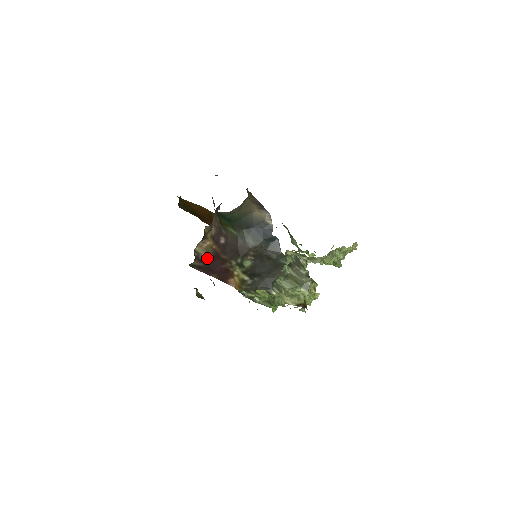
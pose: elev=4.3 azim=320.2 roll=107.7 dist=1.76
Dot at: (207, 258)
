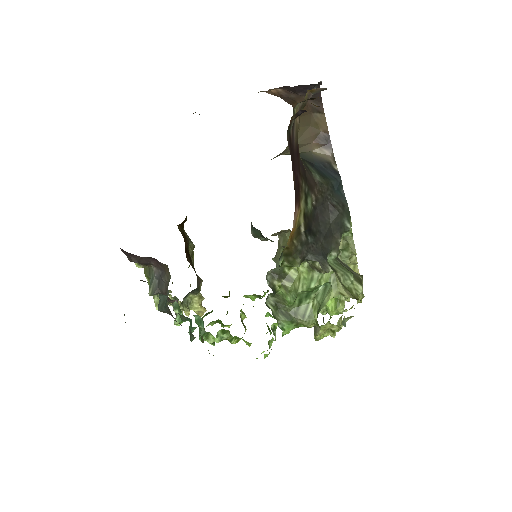
Dot at: (294, 141)
